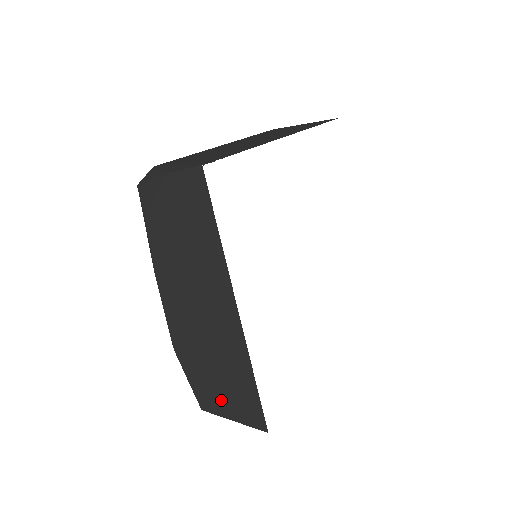
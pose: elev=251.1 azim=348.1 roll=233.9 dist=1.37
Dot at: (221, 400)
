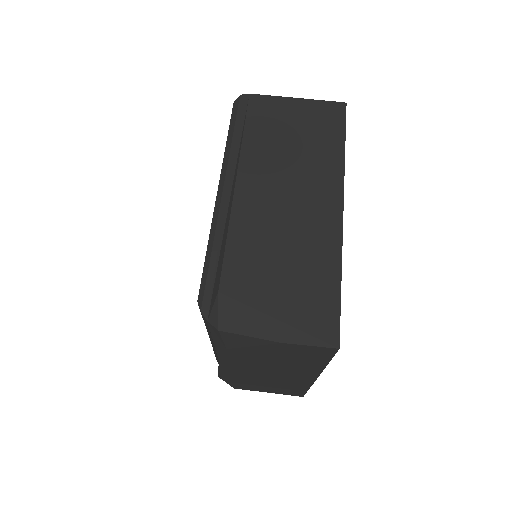
Dot at: (262, 389)
